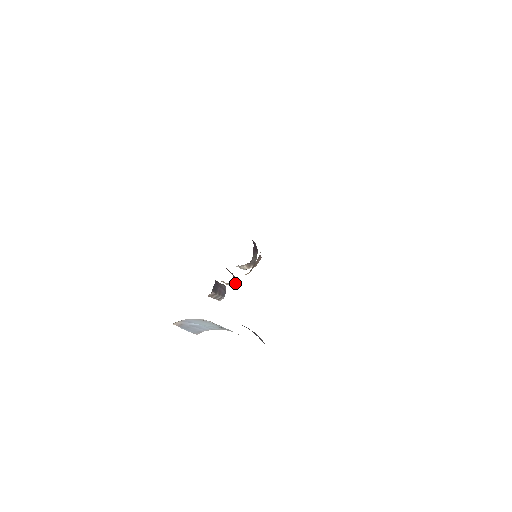
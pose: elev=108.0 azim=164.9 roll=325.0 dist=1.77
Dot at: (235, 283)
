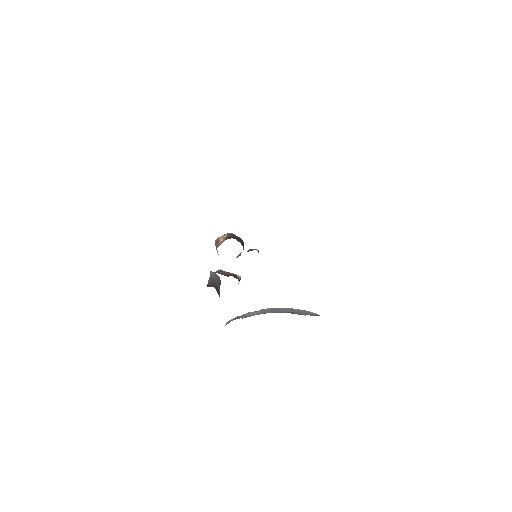
Dot at: occluded
